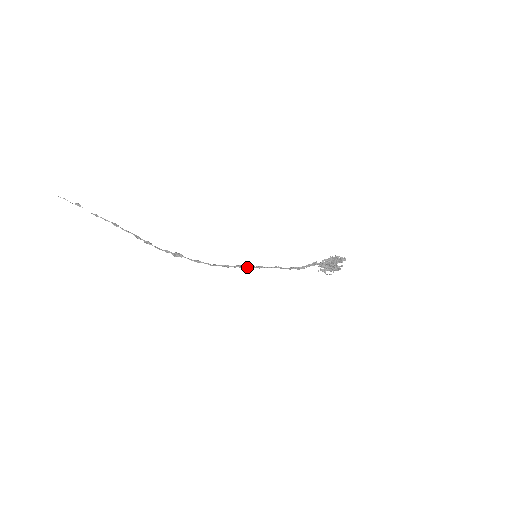
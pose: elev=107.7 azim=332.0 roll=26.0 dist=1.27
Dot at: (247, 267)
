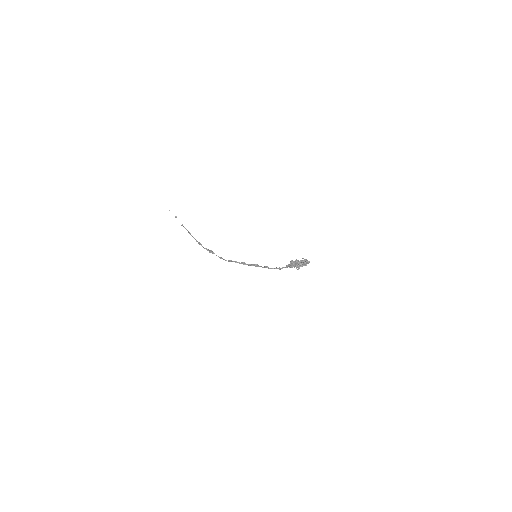
Dot at: (248, 264)
